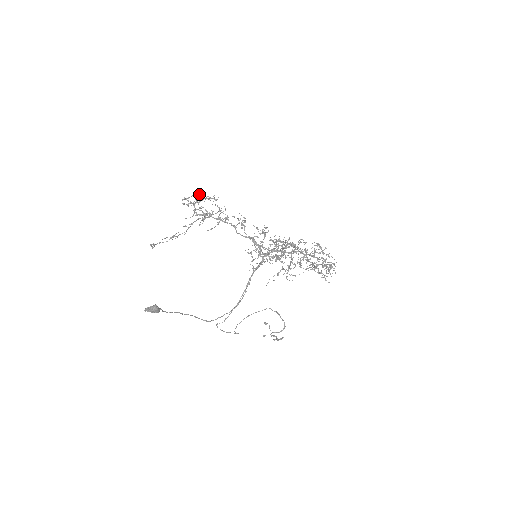
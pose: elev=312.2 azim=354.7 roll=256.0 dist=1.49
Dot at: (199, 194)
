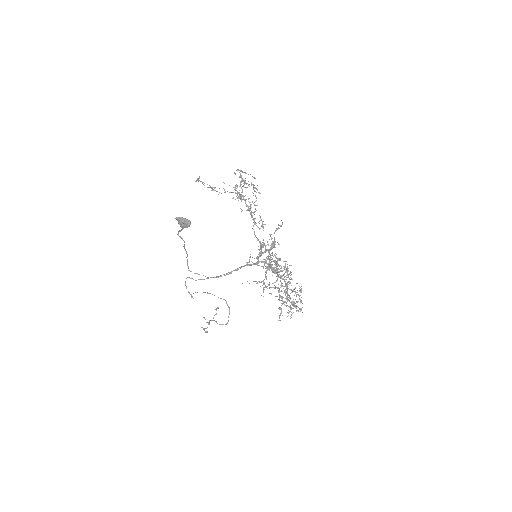
Dot at: occluded
